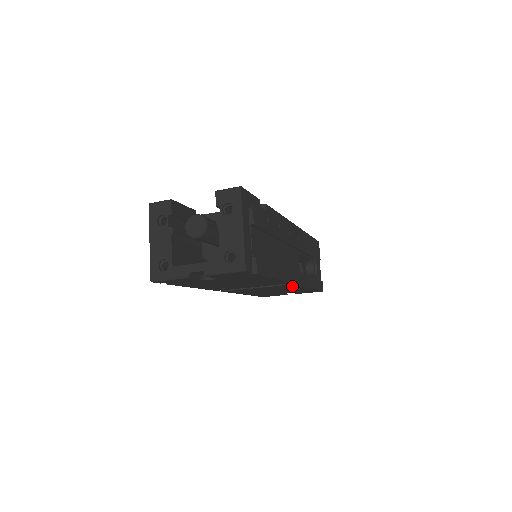
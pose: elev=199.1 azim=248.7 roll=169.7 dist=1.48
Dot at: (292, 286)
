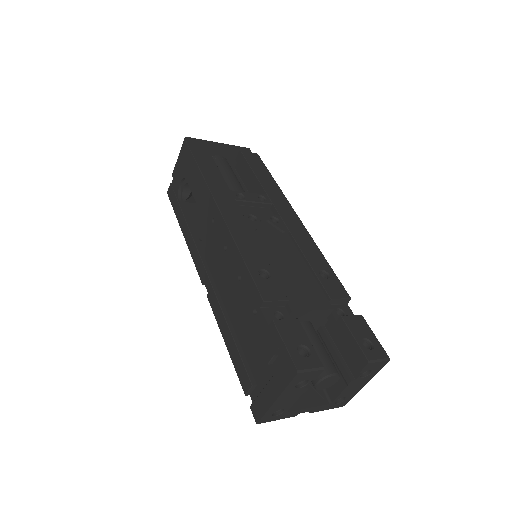
Dot at: occluded
